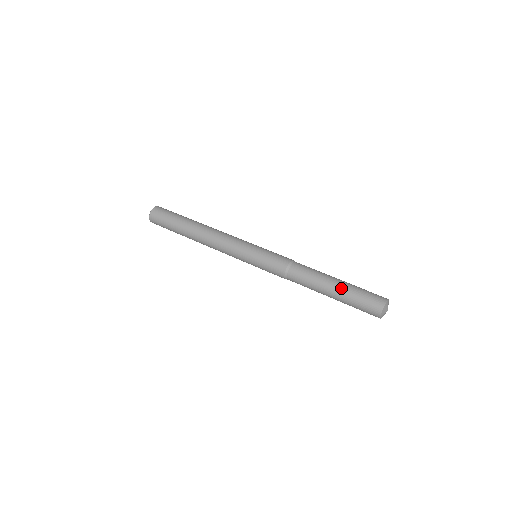
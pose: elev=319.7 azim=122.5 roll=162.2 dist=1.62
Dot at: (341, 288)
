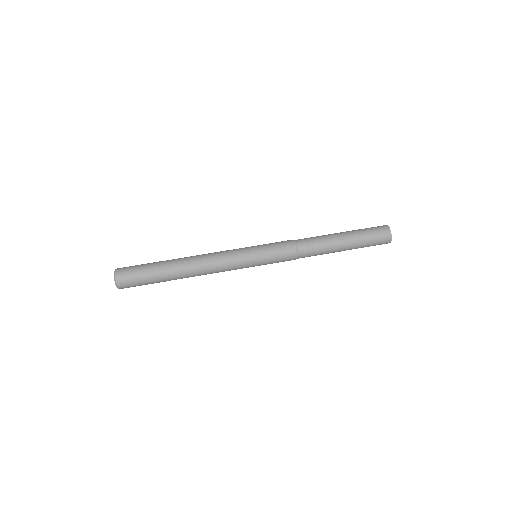
Dot at: (350, 235)
